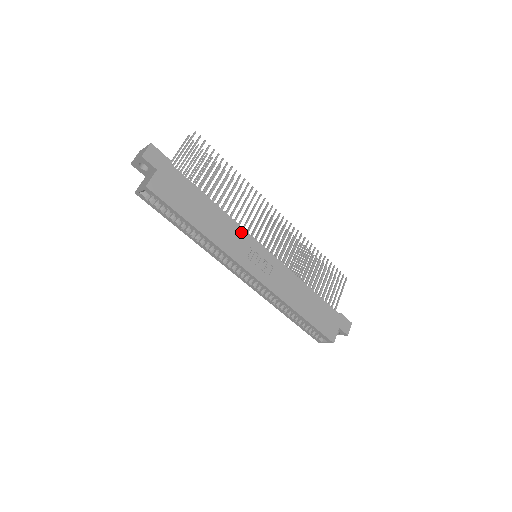
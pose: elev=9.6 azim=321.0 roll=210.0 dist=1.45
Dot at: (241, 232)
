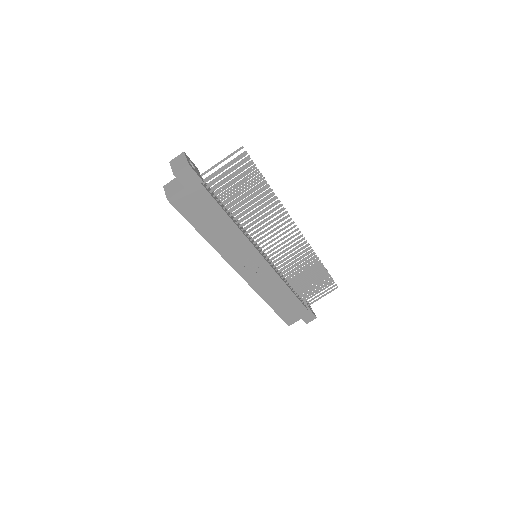
Dot at: (247, 244)
